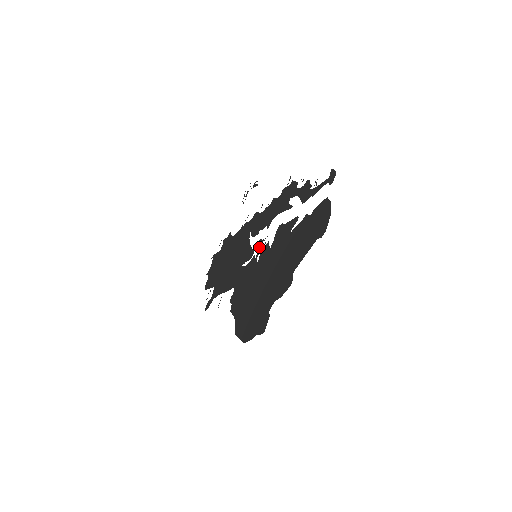
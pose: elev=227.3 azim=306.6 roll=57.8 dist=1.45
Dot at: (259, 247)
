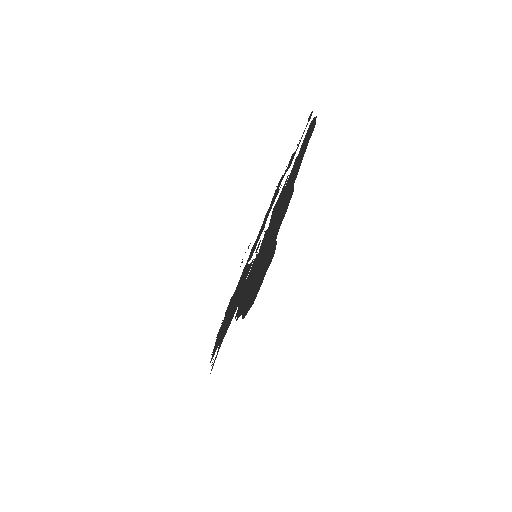
Dot at: occluded
